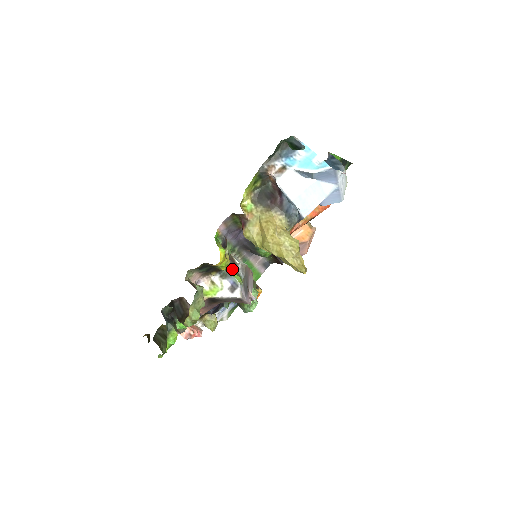
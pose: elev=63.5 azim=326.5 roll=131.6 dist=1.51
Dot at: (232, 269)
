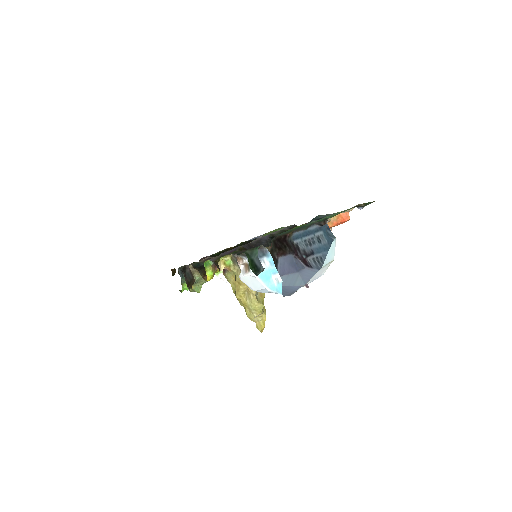
Dot at: occluded
